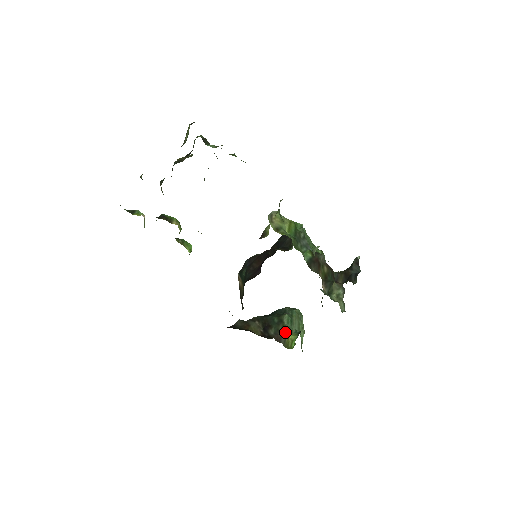
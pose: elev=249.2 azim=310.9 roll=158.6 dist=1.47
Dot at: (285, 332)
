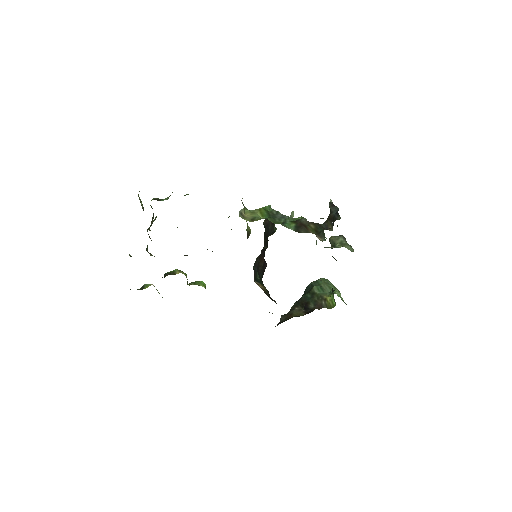
Dot at: (322, 299)
